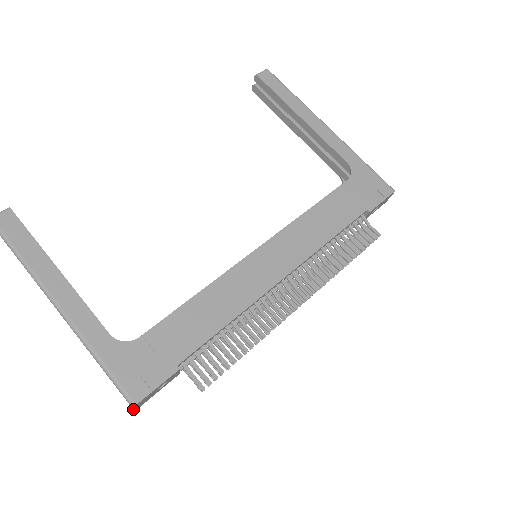
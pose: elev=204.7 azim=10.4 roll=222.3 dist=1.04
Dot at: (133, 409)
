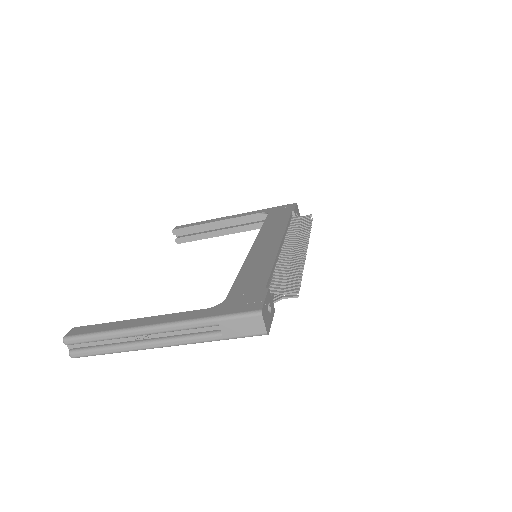
Dot at: (263, 322)
